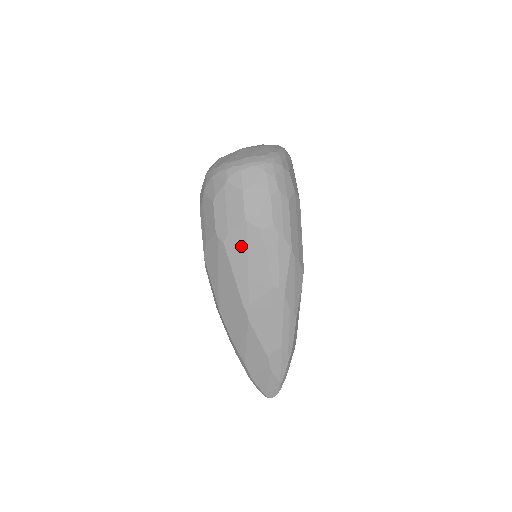
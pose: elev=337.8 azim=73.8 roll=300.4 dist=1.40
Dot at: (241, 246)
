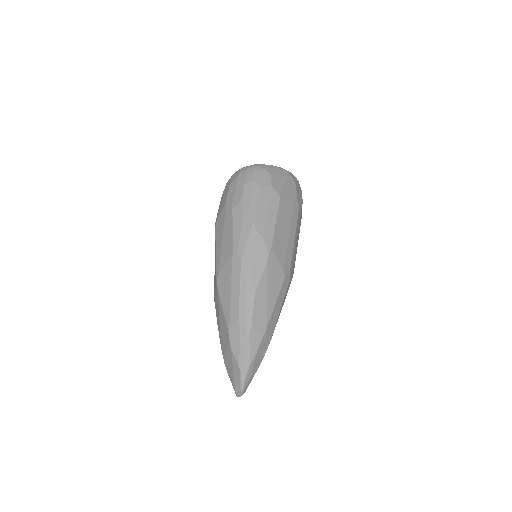
Dot at: (222, 225)
